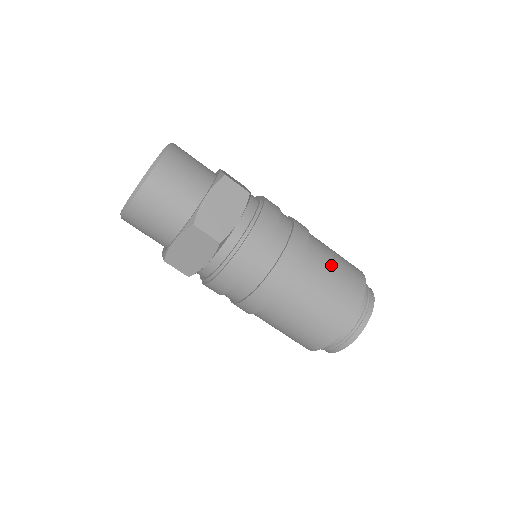
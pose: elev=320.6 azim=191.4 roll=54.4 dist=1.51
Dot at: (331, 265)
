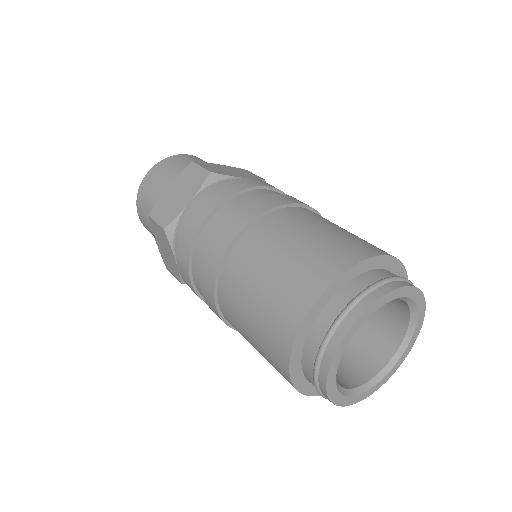
Dot at: (289, 239)
